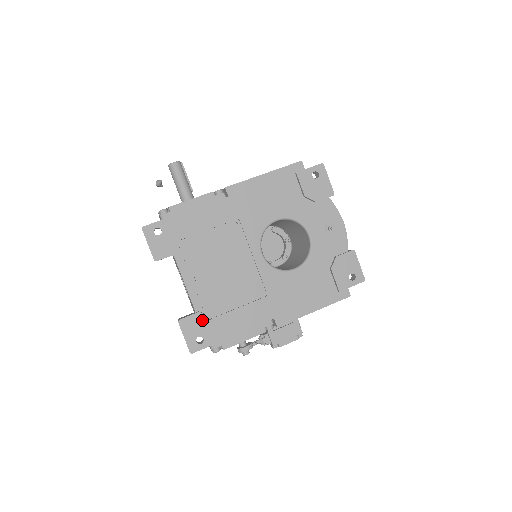
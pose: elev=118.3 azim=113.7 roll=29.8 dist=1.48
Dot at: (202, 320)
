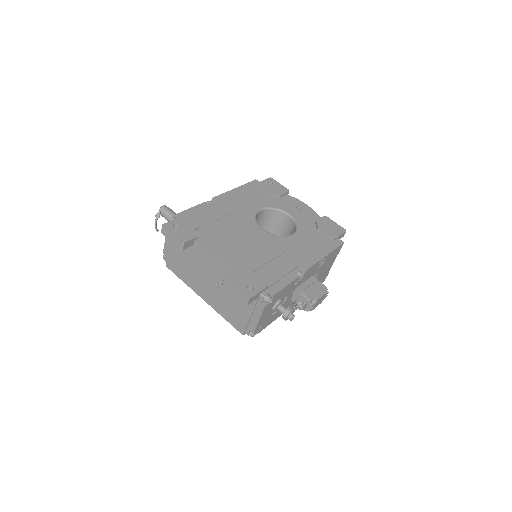
Dot at: (244, 274)
